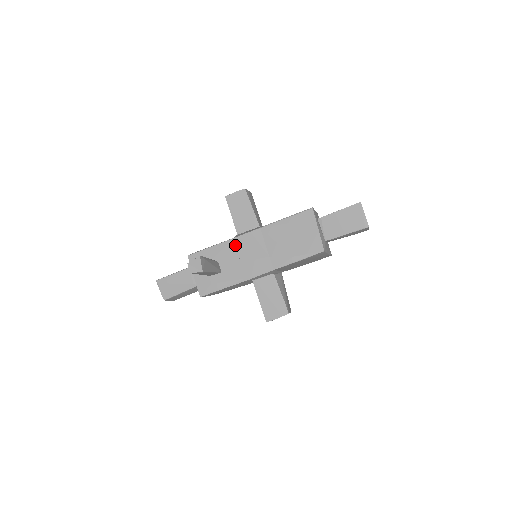
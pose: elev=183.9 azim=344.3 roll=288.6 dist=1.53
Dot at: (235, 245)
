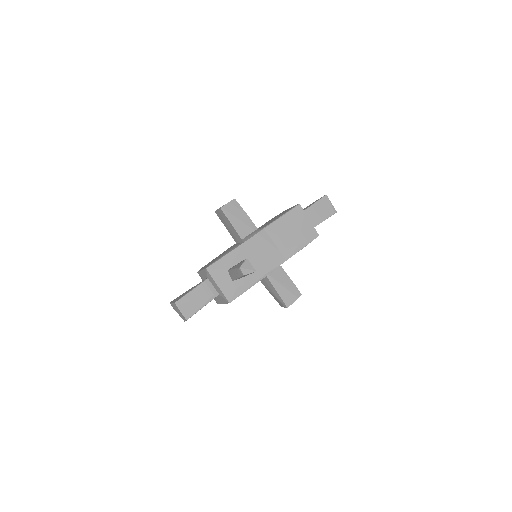
Dot at: (248, 248)
